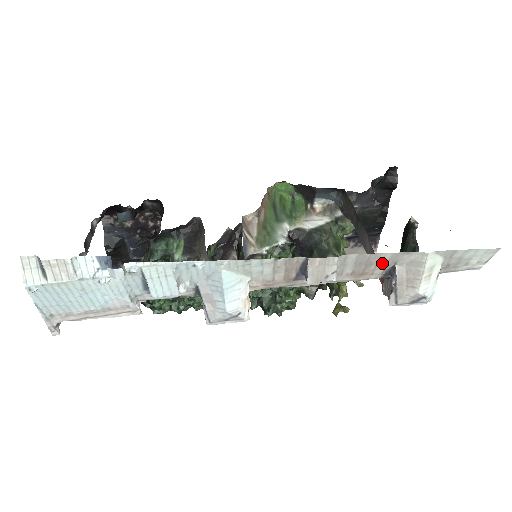
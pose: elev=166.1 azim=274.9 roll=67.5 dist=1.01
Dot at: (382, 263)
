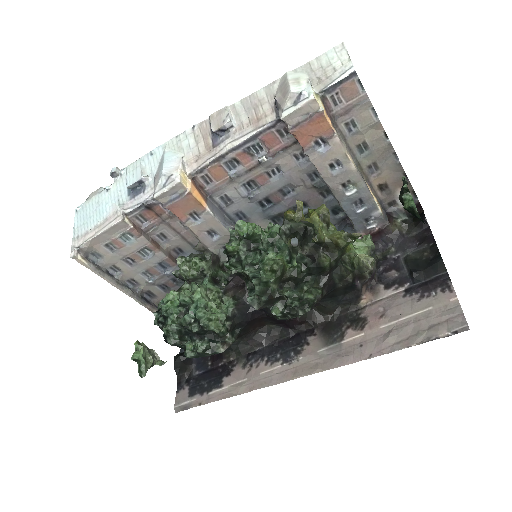
Dot at: (264, 102)
